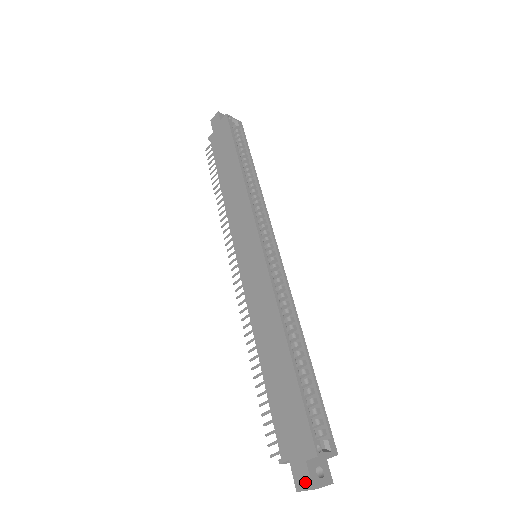
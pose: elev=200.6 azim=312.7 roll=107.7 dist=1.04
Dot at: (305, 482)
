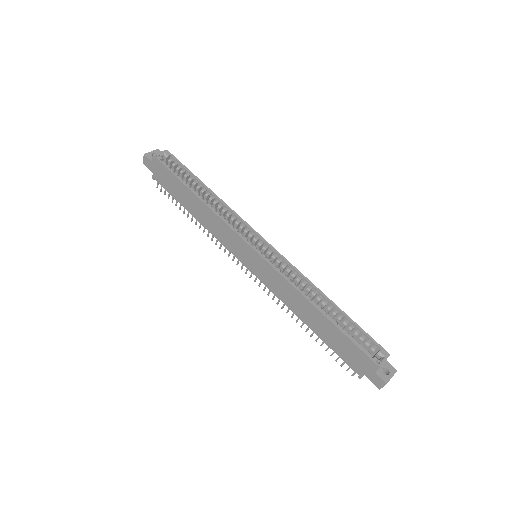
Dot at: (381, 383)
